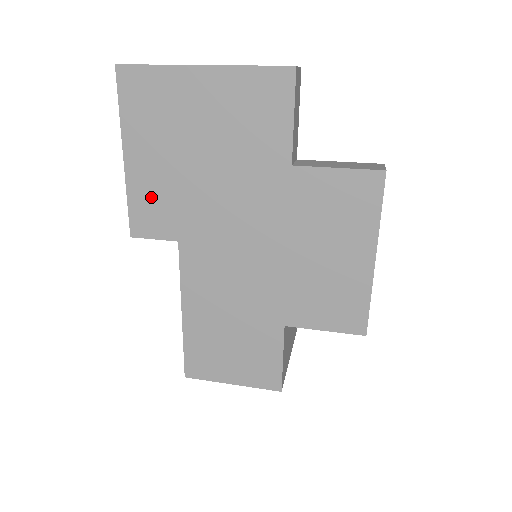
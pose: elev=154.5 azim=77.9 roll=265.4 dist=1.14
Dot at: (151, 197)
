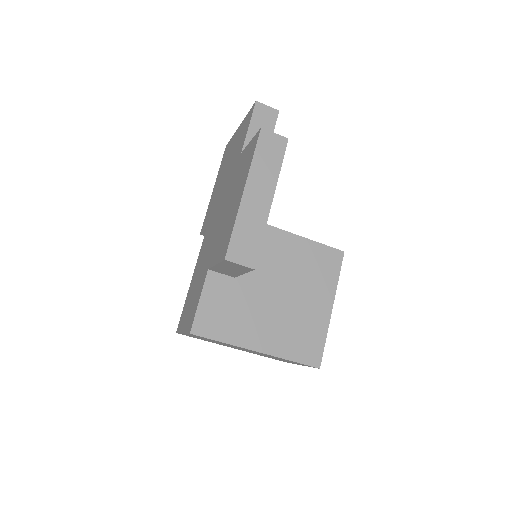
Dot at: occluded
